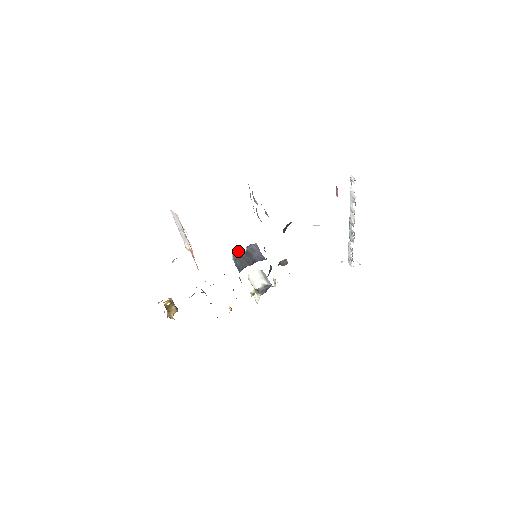
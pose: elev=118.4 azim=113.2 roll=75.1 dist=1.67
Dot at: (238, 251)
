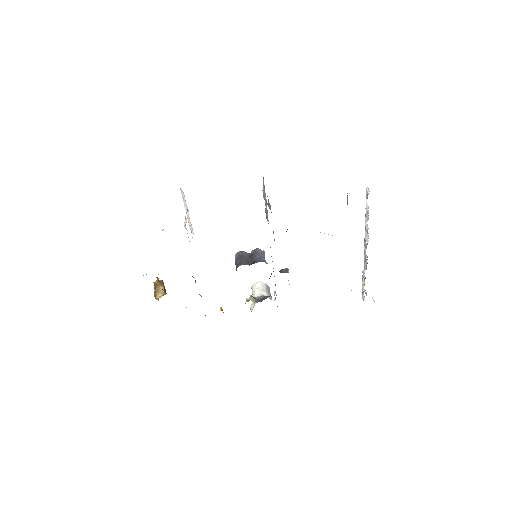
Dot at: (242, 251)
